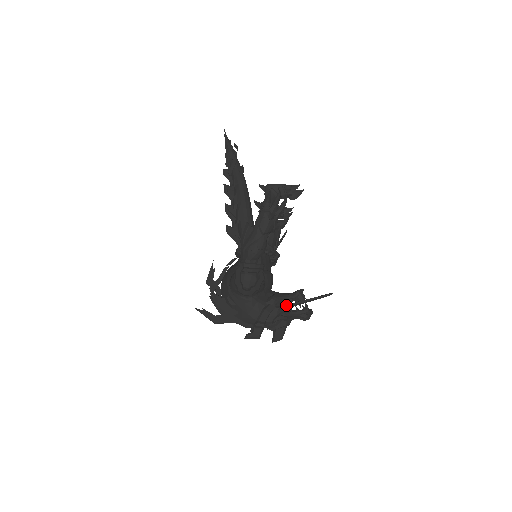
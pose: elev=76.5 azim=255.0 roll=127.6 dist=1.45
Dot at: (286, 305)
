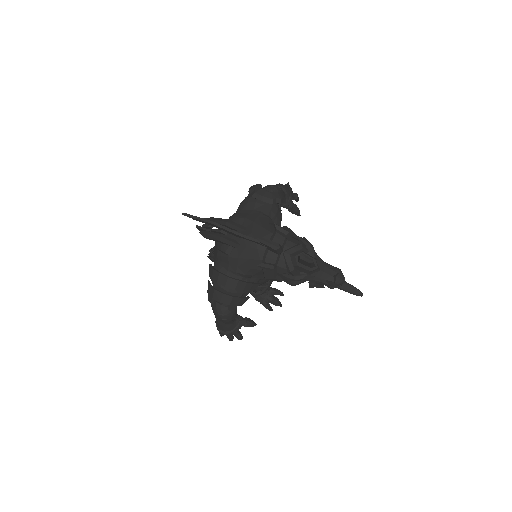
Dot at: occluded
